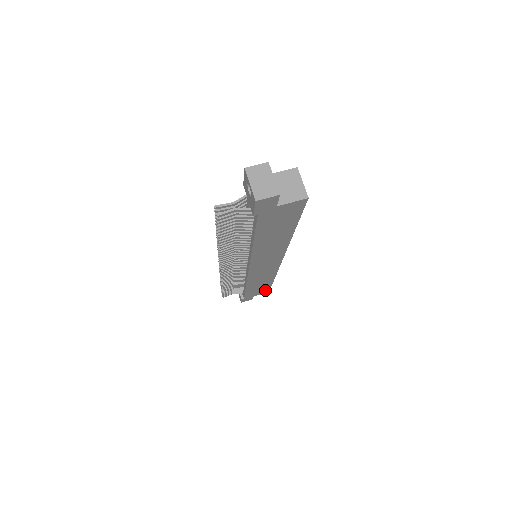
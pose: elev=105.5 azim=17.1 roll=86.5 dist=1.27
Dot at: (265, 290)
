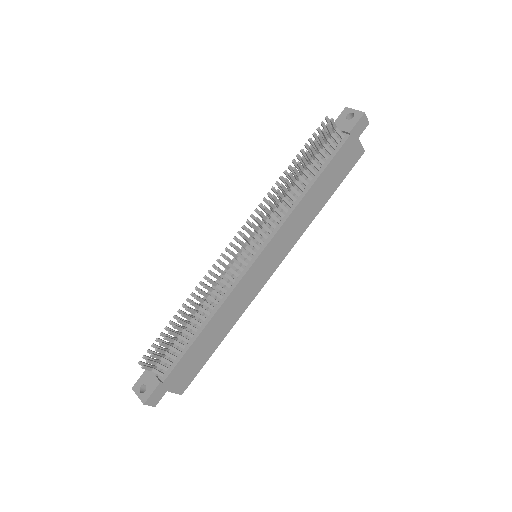
Dot at: (189, 378)
